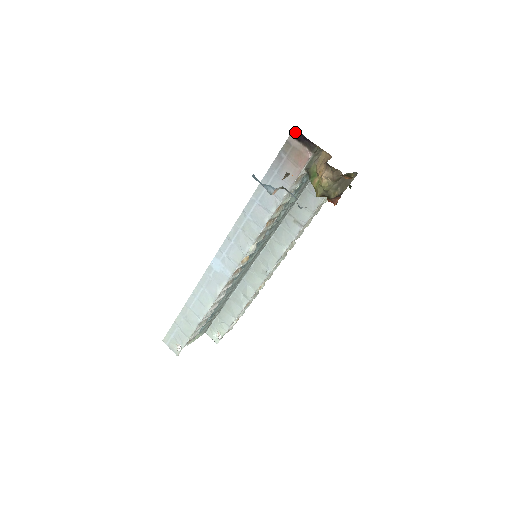
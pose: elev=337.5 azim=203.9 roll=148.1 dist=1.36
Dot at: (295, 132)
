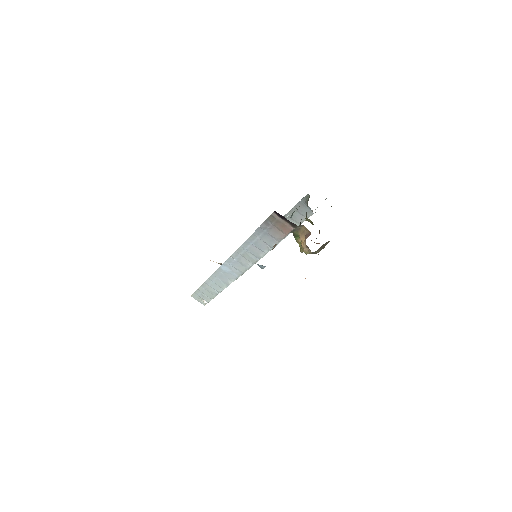
Dot at: (278, 213)
